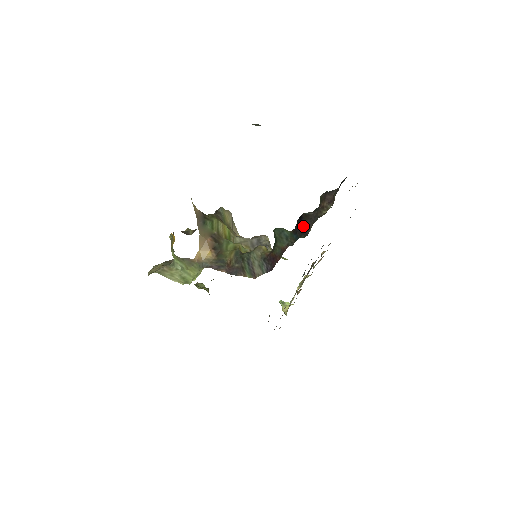
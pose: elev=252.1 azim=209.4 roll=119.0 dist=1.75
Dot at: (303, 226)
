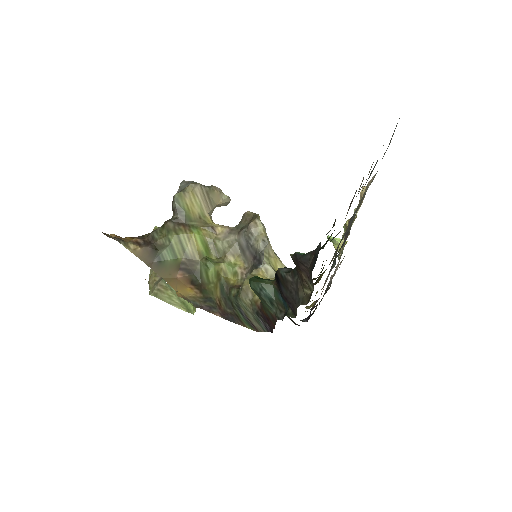
Dot at: (284, 298)
